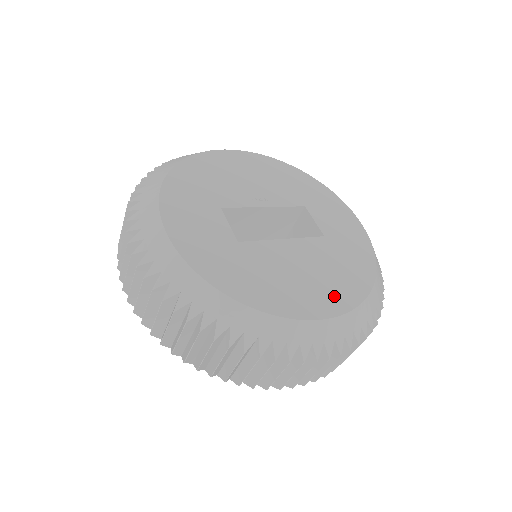
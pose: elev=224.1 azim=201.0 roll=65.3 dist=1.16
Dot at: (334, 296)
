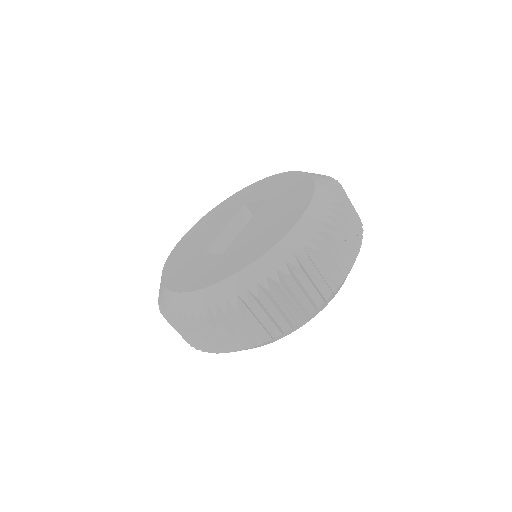
Dot at: (295, 209)
